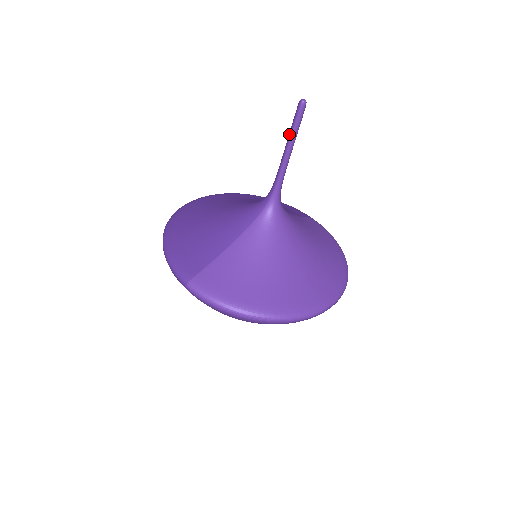
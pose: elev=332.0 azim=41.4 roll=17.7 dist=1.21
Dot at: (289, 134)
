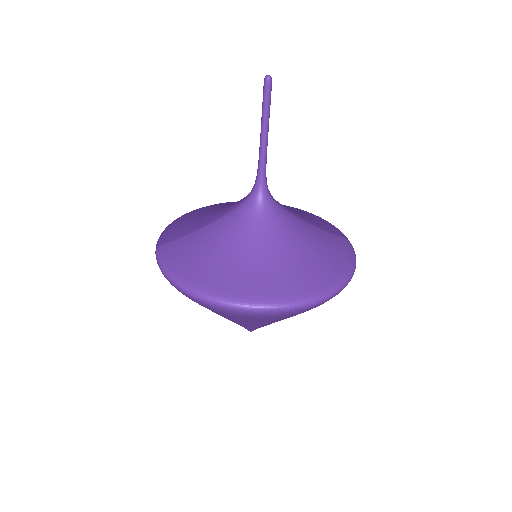
Dot at: (262, 114)
